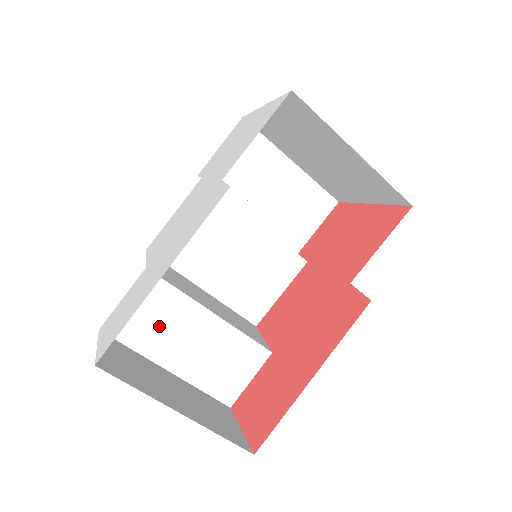
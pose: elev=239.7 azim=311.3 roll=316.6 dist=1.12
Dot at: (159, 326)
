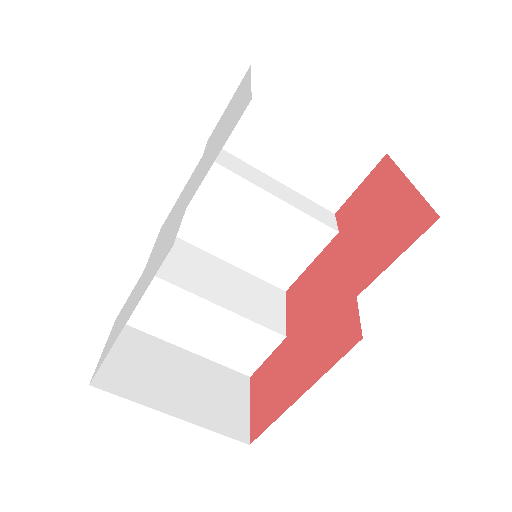
Dot at: (169, 317)
